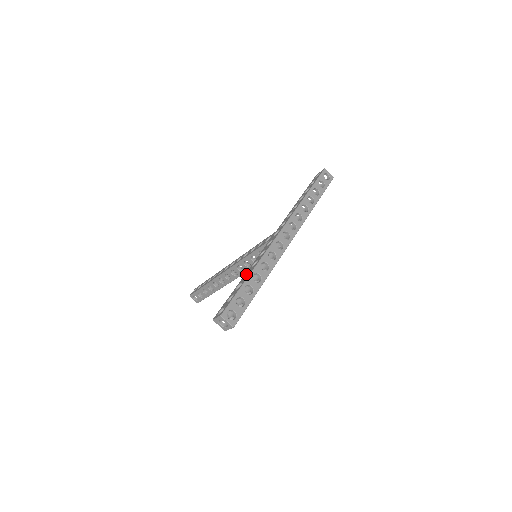
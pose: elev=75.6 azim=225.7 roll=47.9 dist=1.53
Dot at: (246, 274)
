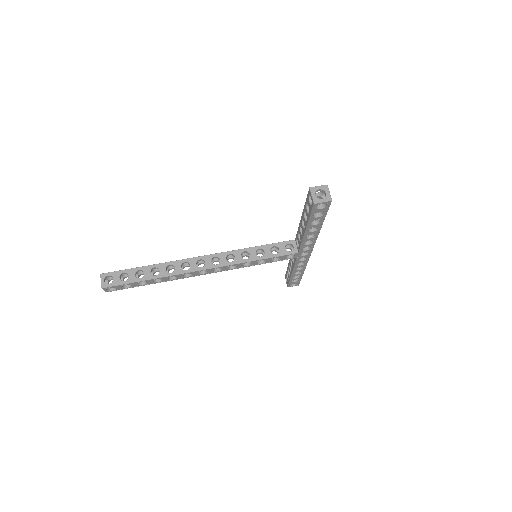
Dot at: occluded
